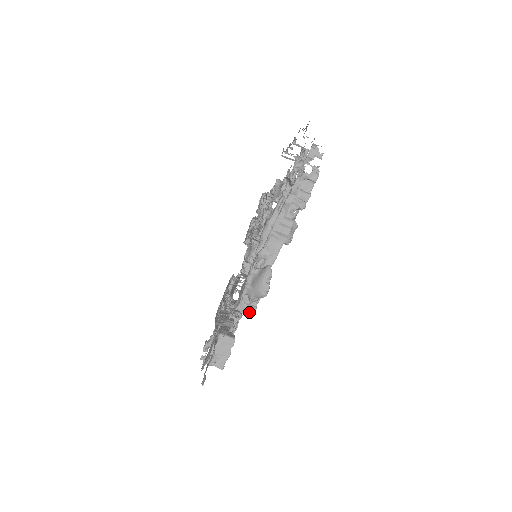
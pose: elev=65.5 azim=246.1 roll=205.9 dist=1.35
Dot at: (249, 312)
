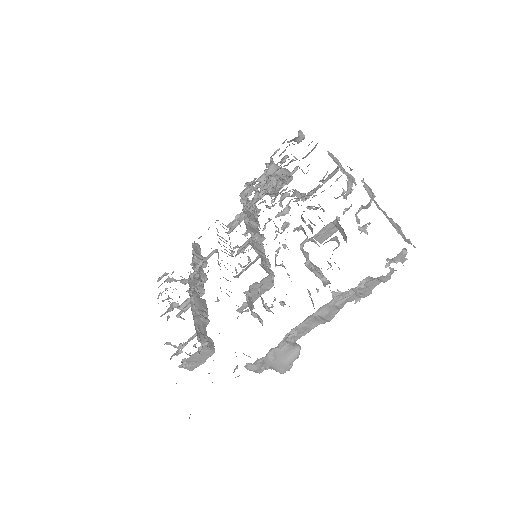
Dot at: (256, 371)
